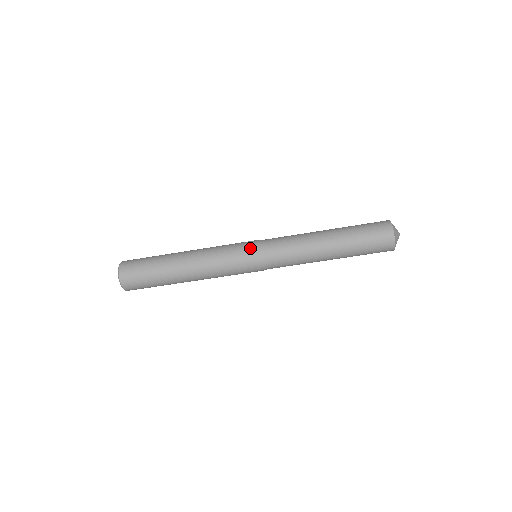
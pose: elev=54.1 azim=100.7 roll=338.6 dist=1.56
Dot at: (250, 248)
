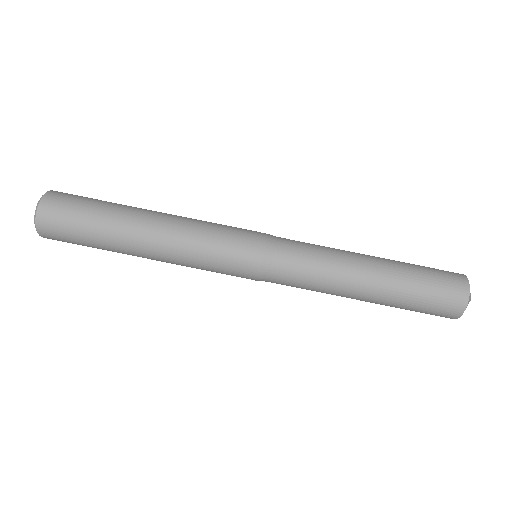
Dot at: occluded
